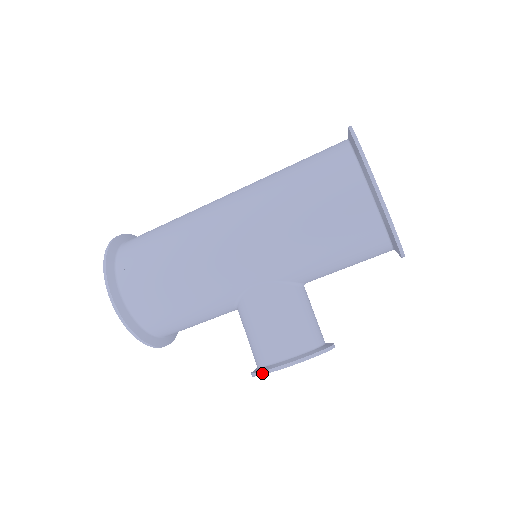
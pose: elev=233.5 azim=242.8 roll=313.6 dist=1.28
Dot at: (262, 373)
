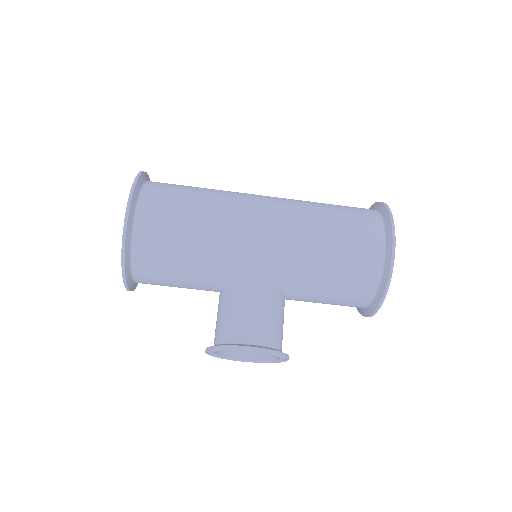
Dot at: (229, 347)
